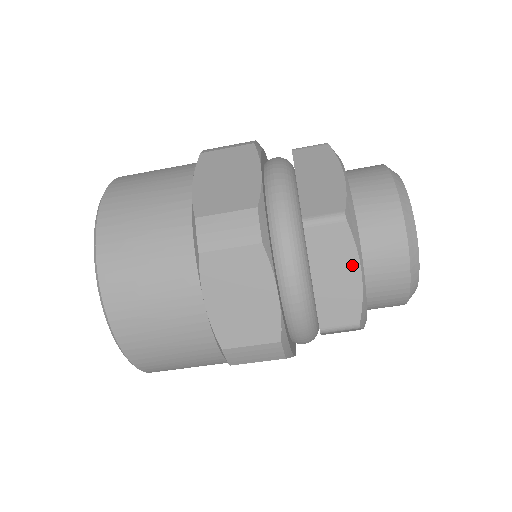
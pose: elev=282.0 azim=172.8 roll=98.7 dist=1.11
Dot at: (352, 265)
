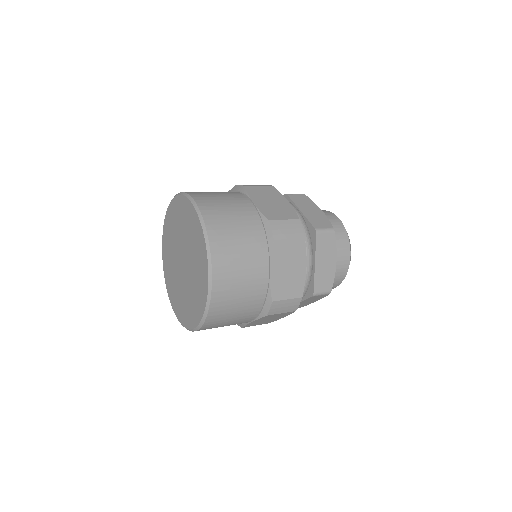
Dot at: (333, 257)
